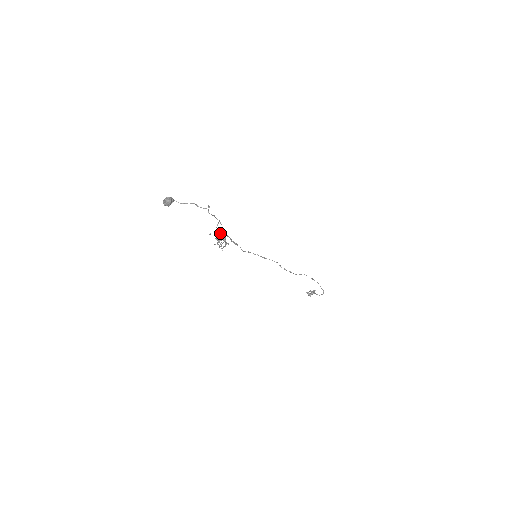
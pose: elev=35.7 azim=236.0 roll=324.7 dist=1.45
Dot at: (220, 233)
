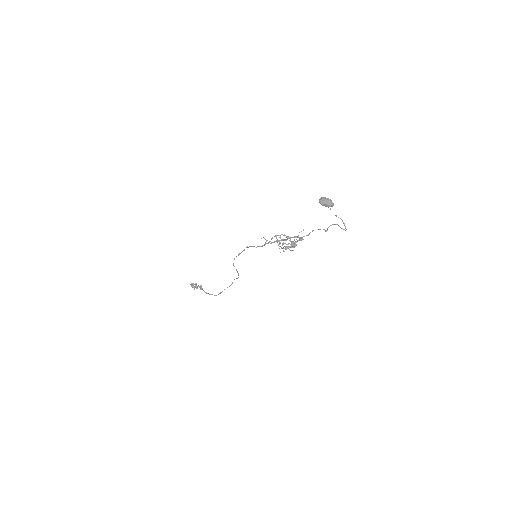
Dot at: (299, 239)
